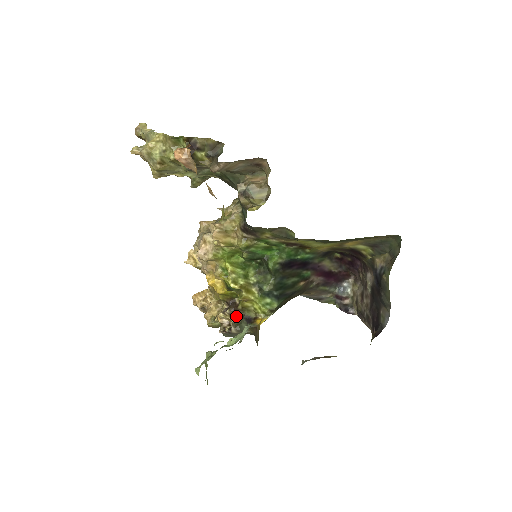
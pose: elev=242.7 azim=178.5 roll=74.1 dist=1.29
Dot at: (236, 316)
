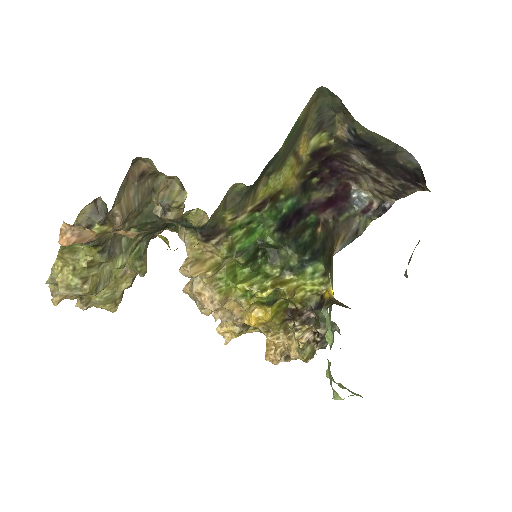
Dot at: (308, 319)
